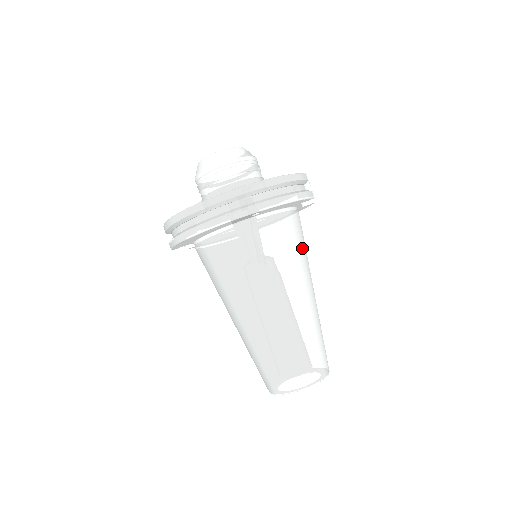
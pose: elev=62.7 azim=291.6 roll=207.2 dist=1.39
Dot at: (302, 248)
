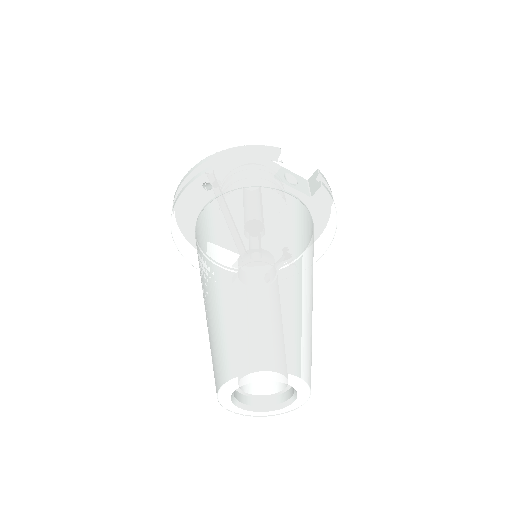
Dot at: (274, 221)
